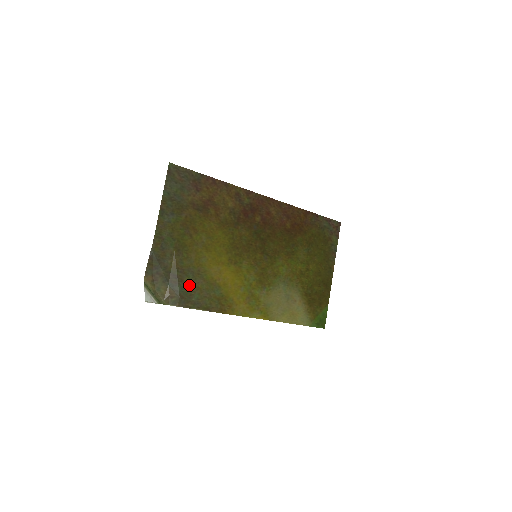
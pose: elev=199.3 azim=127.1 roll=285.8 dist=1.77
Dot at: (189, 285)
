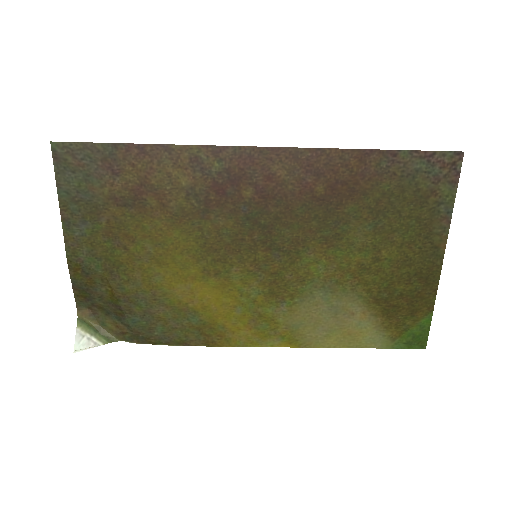
Dot at: (144, 316)
